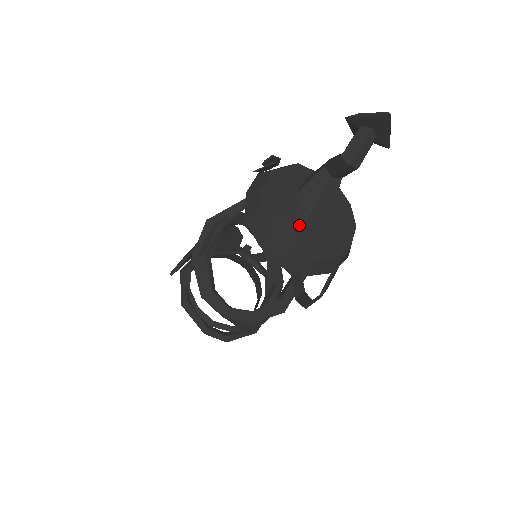
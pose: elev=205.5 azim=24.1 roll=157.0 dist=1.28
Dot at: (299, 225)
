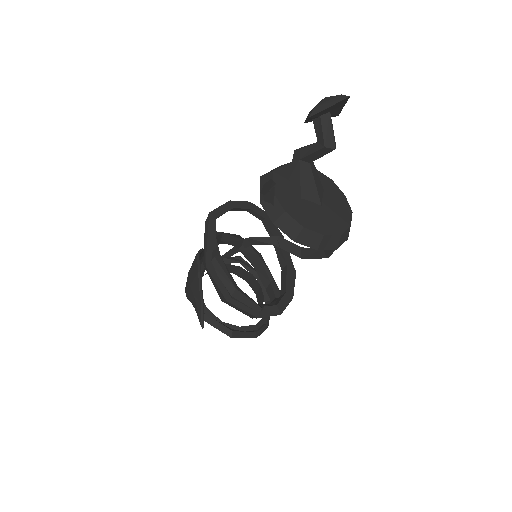
Dot at: (323, 214)
